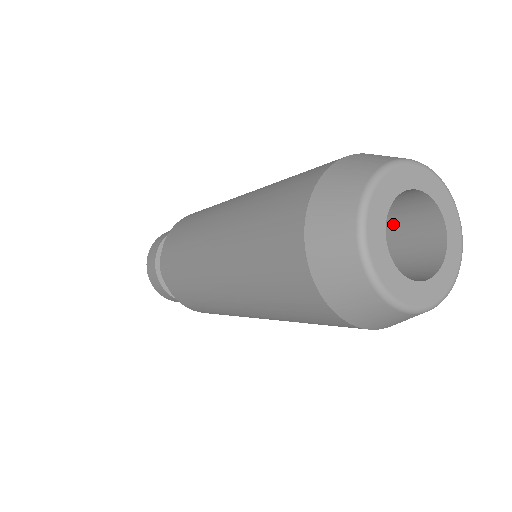
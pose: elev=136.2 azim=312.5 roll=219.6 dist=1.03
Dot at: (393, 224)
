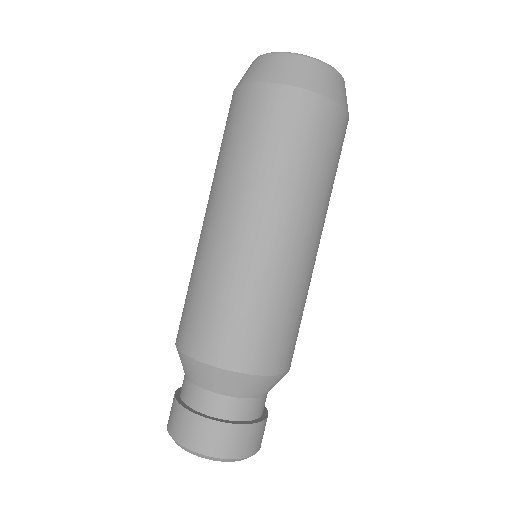
Dot at: occluded
